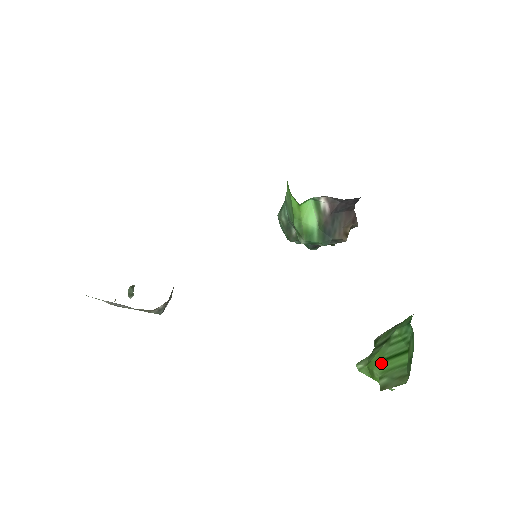
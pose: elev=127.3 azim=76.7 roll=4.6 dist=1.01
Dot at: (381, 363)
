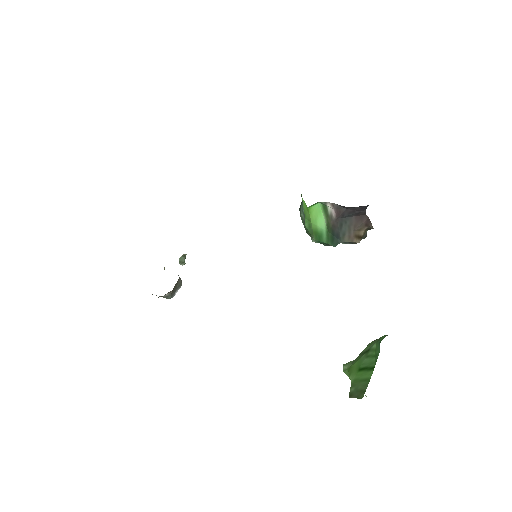
Dot at: (356, 371)
